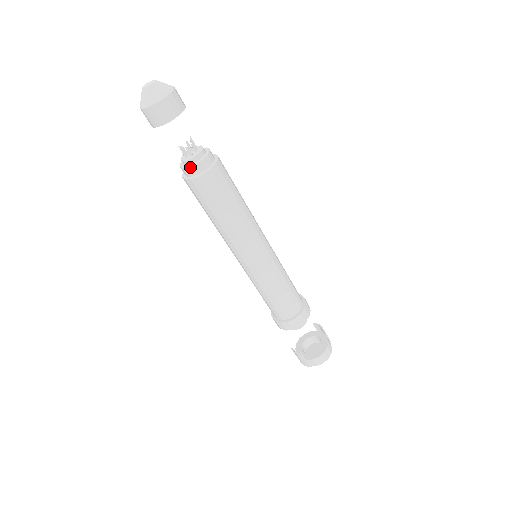
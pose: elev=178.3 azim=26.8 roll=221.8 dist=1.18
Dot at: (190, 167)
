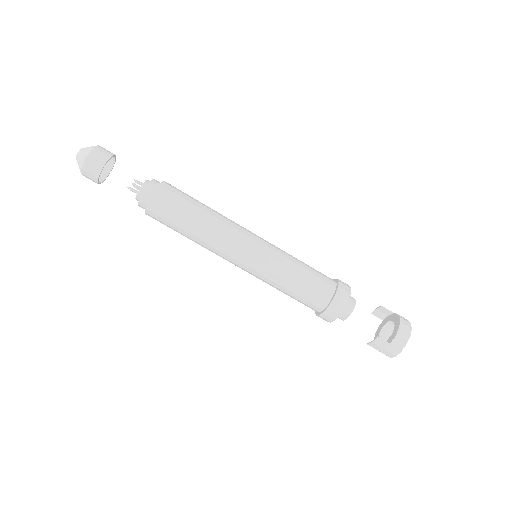
Dot at: (143, 193)
